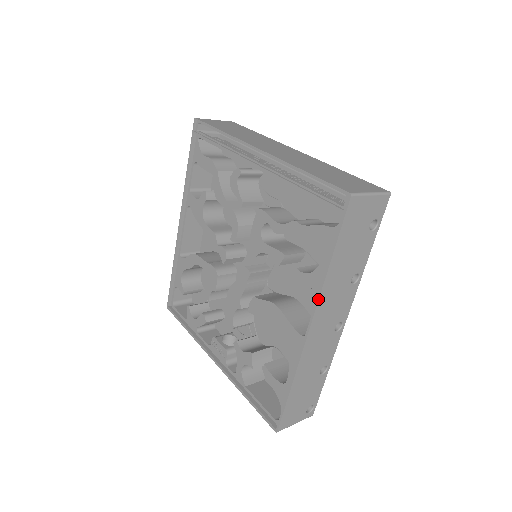
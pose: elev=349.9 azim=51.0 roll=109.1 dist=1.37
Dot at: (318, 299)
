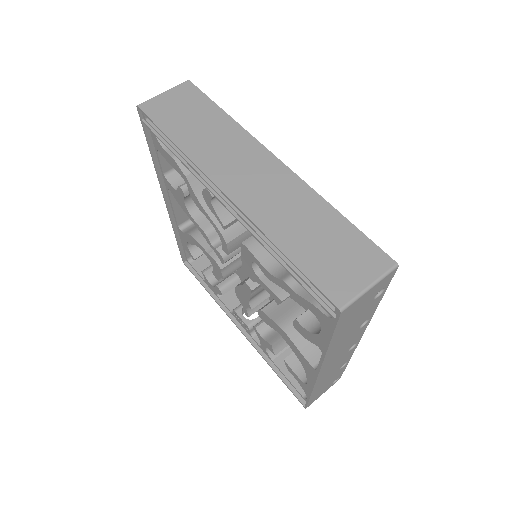
Dot at: (322, 362)
